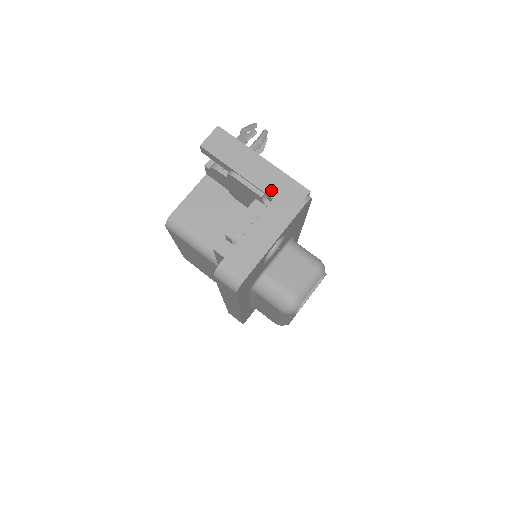
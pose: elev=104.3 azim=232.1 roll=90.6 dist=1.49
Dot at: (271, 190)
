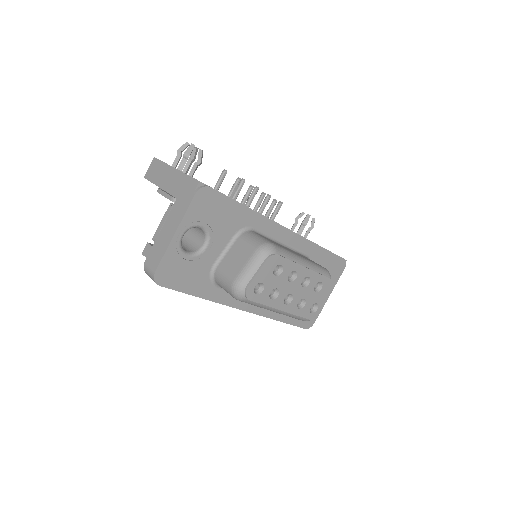
Dot at: (176, 192)
